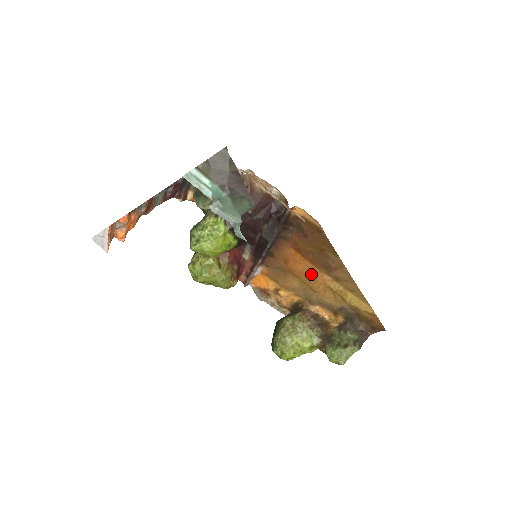
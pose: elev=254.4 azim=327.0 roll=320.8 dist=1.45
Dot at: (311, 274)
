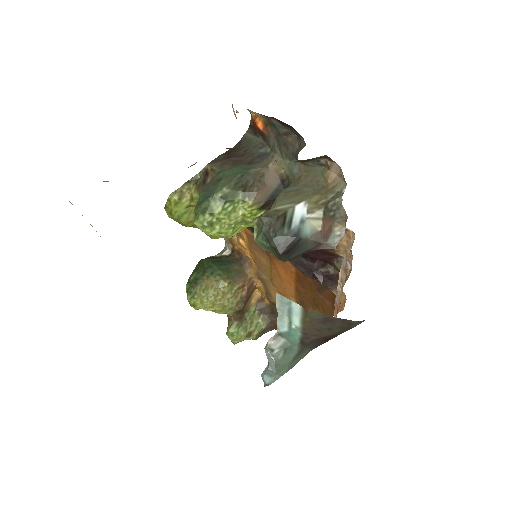
Dot at: (285, 285)
